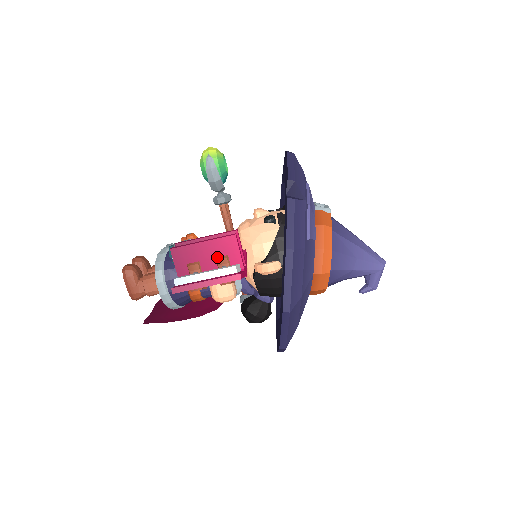
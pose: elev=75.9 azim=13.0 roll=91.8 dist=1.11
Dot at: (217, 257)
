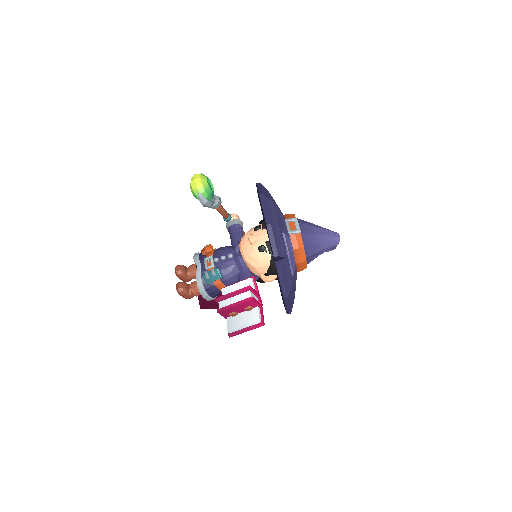
Dot at: (245, 308)
